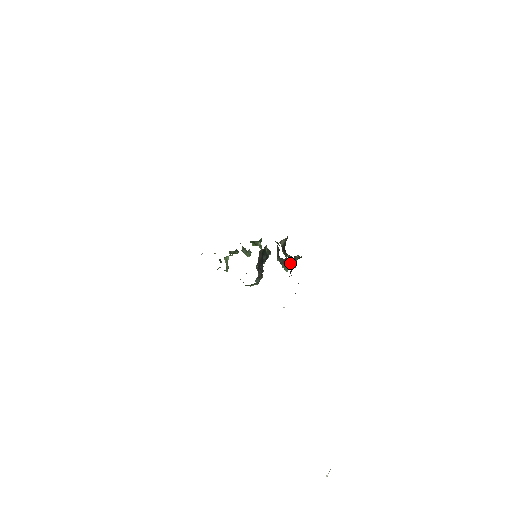
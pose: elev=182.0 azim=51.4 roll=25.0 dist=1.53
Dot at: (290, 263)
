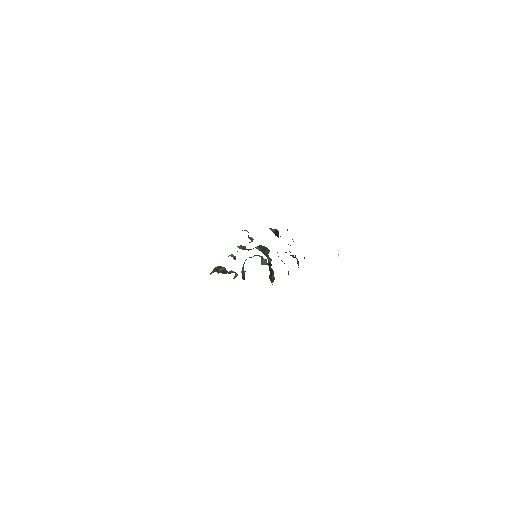
Dot at: occluded
